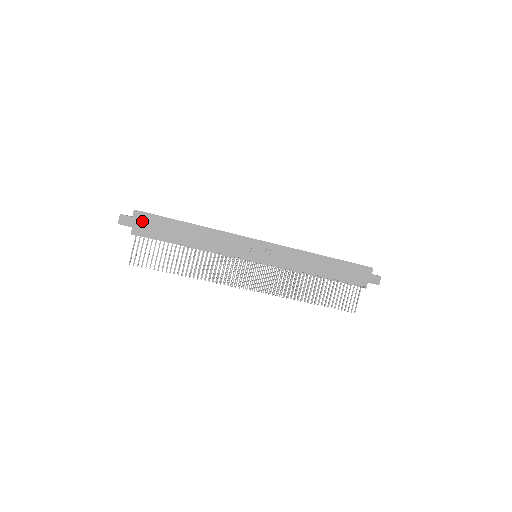
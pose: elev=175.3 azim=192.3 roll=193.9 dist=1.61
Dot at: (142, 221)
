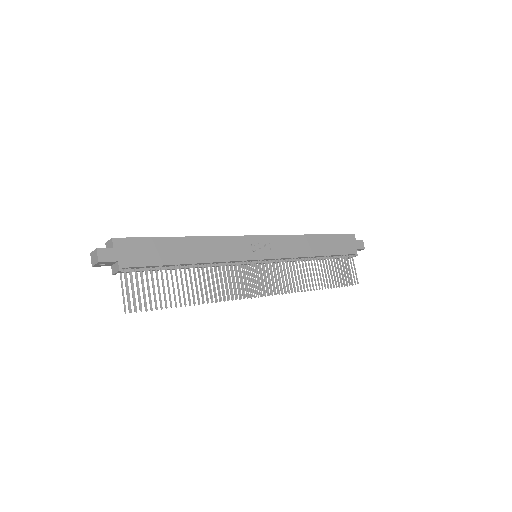
Dot at: (127, 250)
